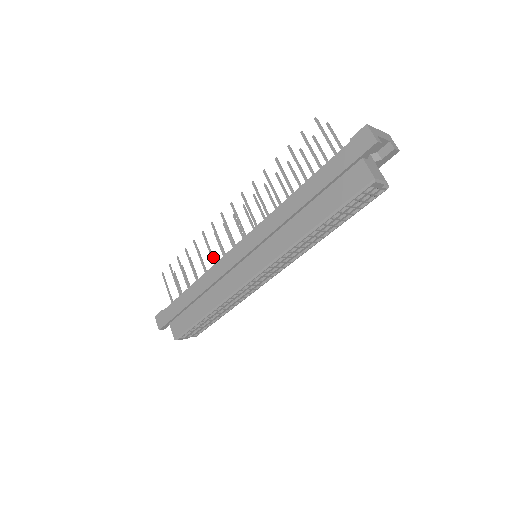
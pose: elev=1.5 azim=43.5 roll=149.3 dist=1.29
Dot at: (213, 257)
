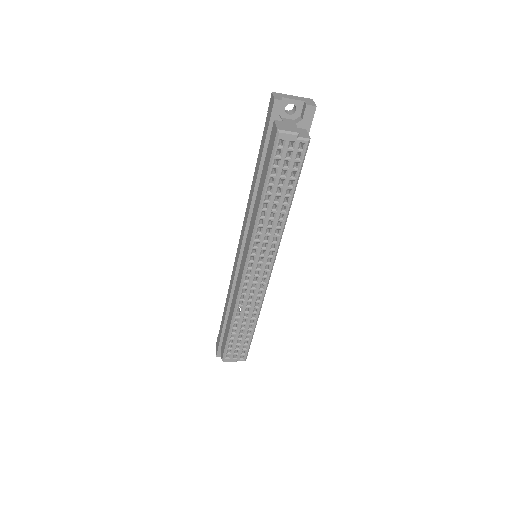
Dot at: occluded
